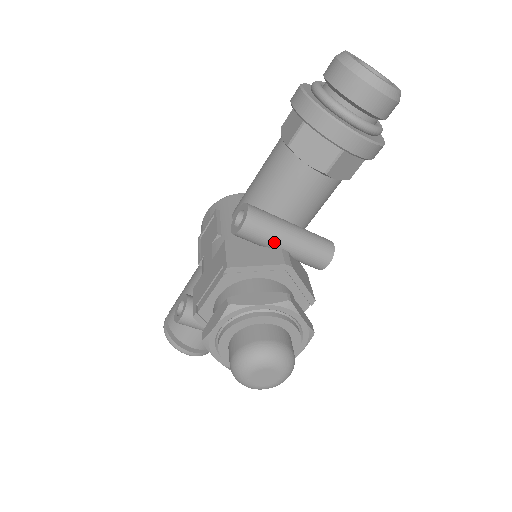
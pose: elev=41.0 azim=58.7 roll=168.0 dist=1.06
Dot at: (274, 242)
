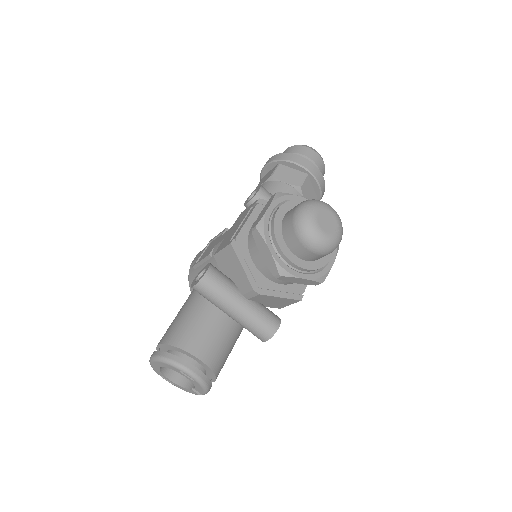
Dot at: occluded
